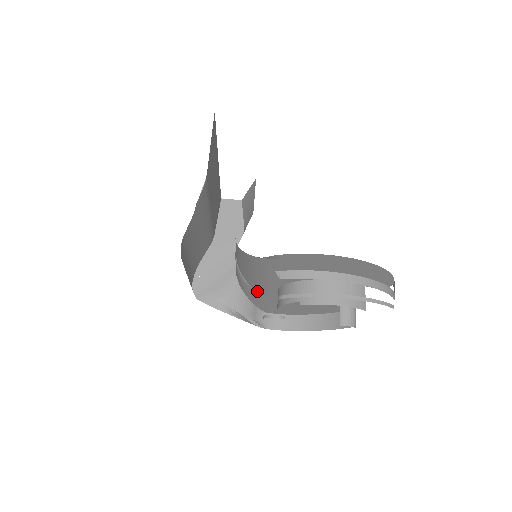
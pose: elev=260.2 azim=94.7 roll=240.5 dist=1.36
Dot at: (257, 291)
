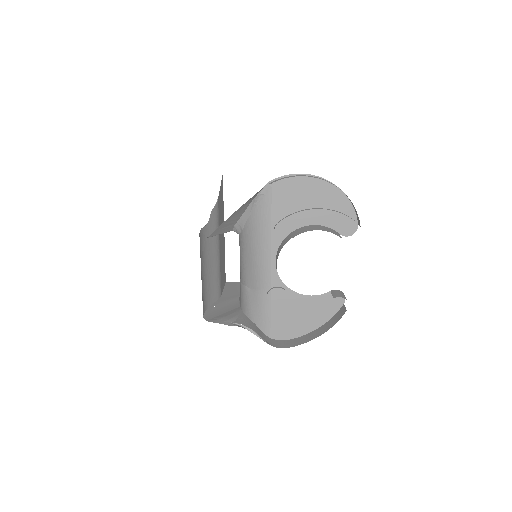
Dot at: (260, 287)
